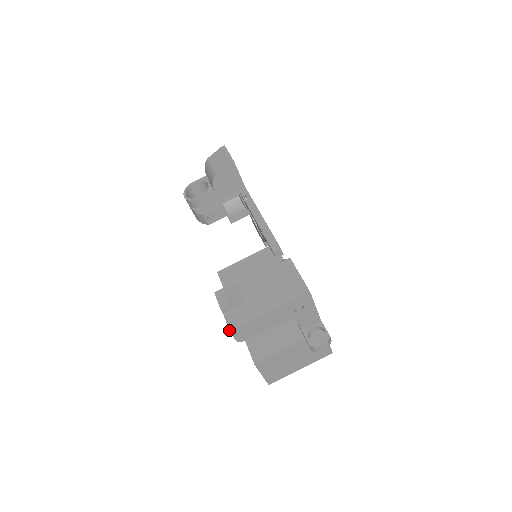
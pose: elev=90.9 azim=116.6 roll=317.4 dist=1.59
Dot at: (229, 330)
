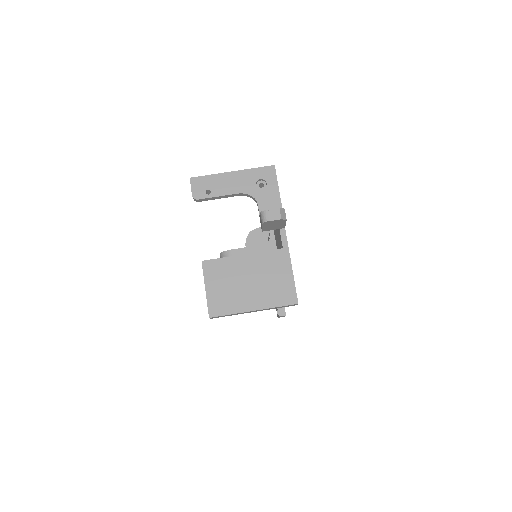
Dot at: (190, 178)
